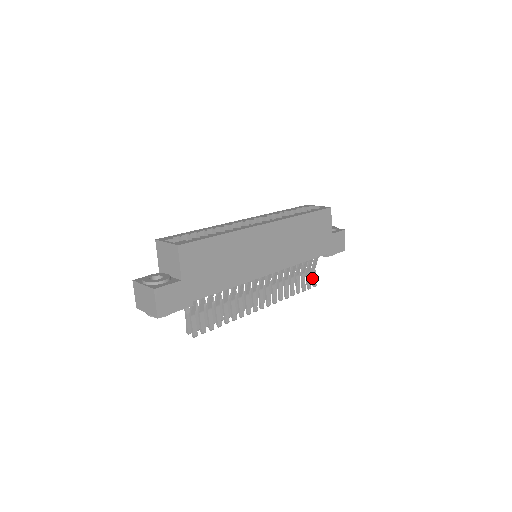
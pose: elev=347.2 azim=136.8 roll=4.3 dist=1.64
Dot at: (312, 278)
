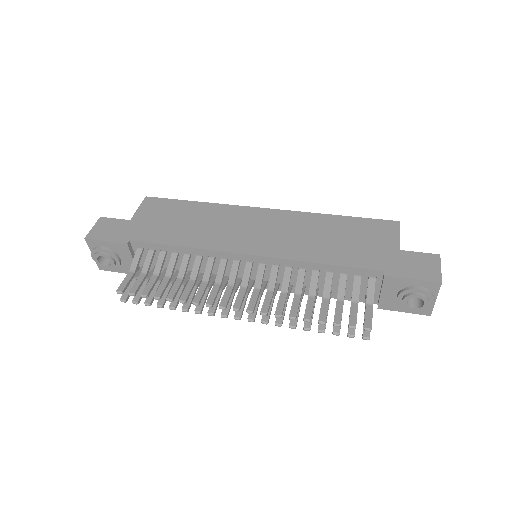
Dot at: occluded
